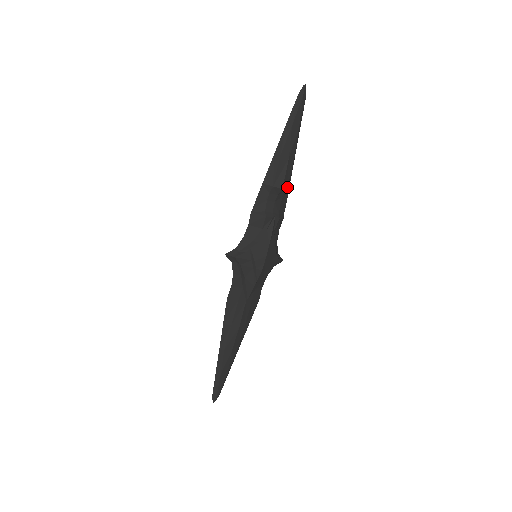
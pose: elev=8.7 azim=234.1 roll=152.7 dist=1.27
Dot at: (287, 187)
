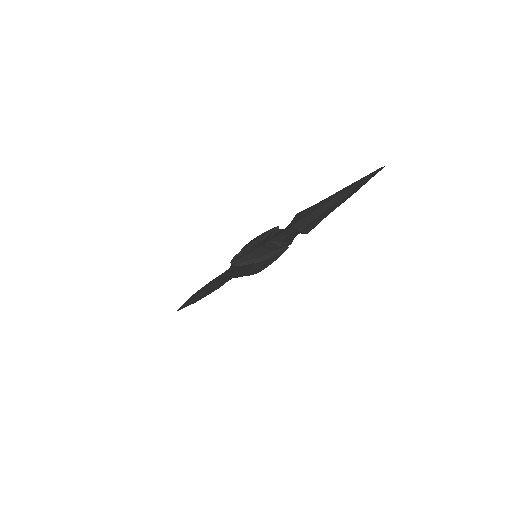
Dot at: occluded
